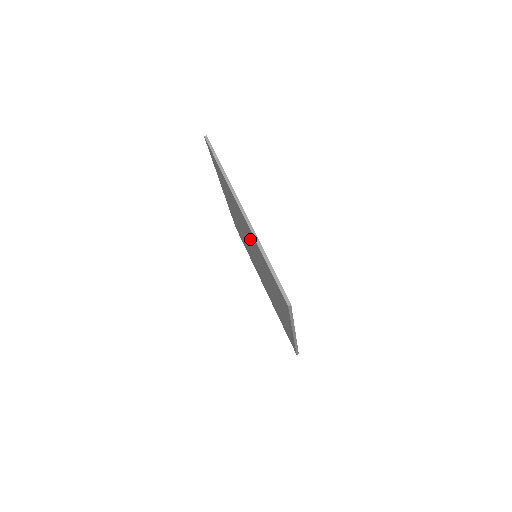
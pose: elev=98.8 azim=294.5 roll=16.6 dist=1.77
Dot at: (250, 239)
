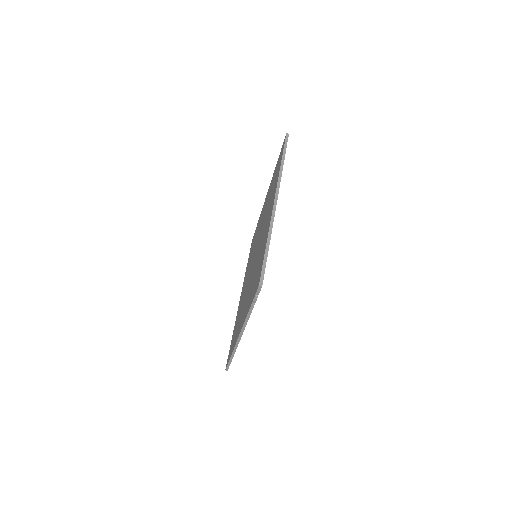
Dot at: occluded
